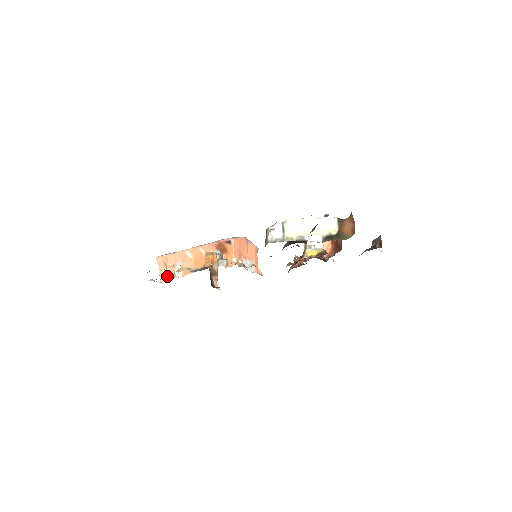
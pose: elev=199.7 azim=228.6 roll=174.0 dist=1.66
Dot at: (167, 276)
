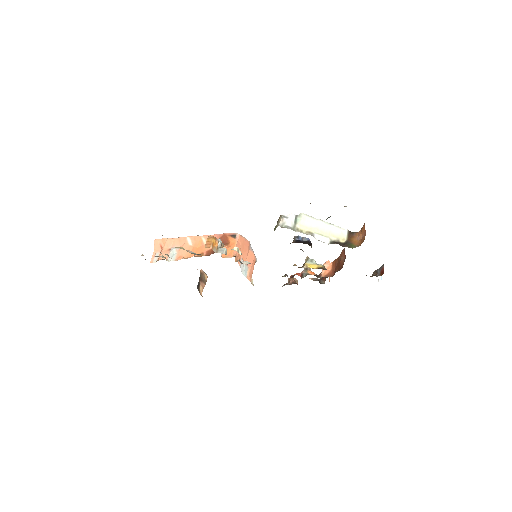
Dot at: (161, 253)
